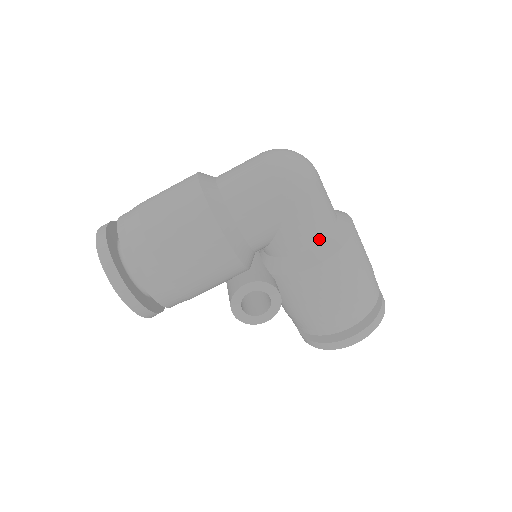
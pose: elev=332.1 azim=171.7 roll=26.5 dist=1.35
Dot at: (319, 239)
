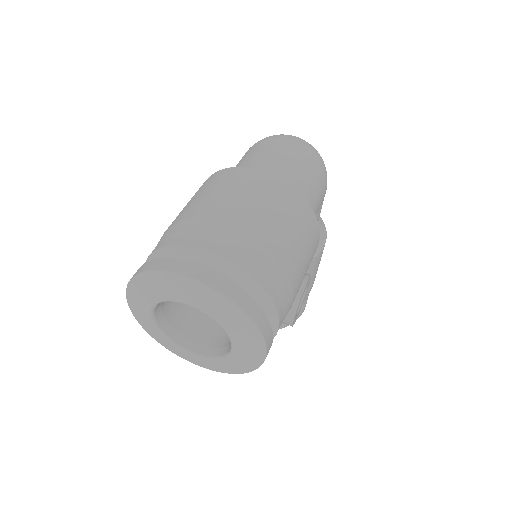
Dot at: occluded
